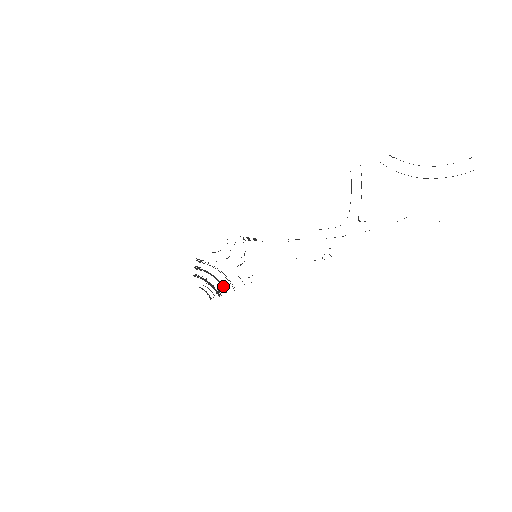
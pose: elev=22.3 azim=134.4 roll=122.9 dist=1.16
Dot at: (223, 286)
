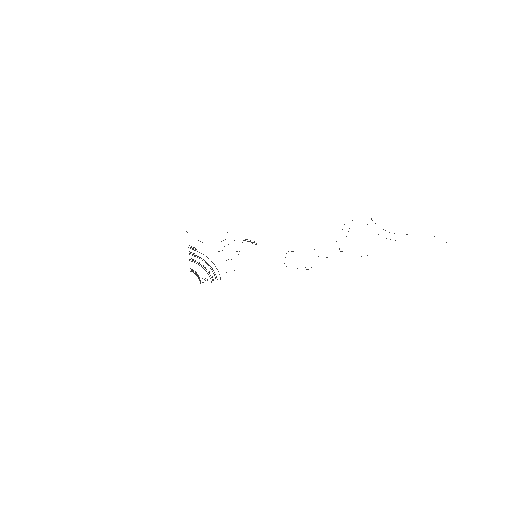
Dot at: occluded
